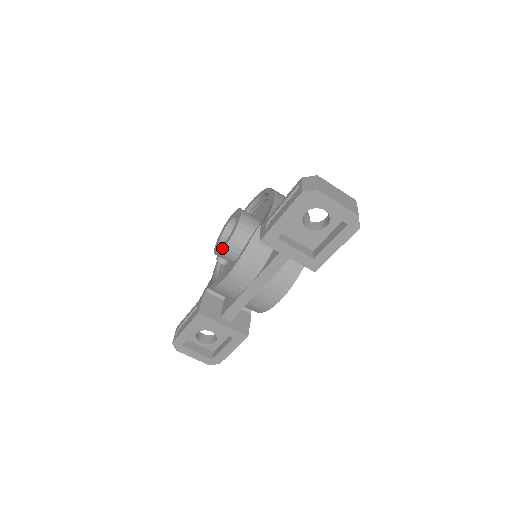
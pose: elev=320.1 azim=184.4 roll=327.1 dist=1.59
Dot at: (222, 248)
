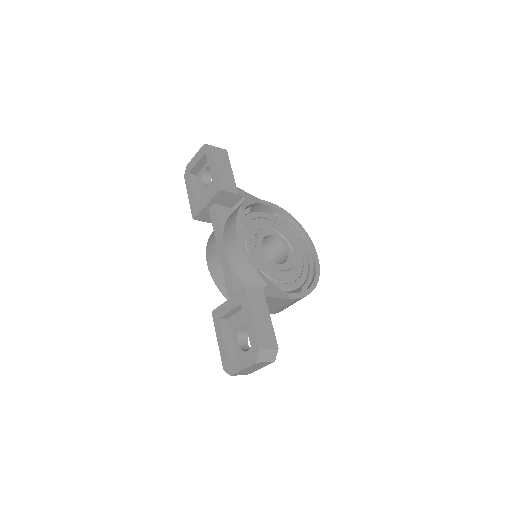
Dot at: occluded
